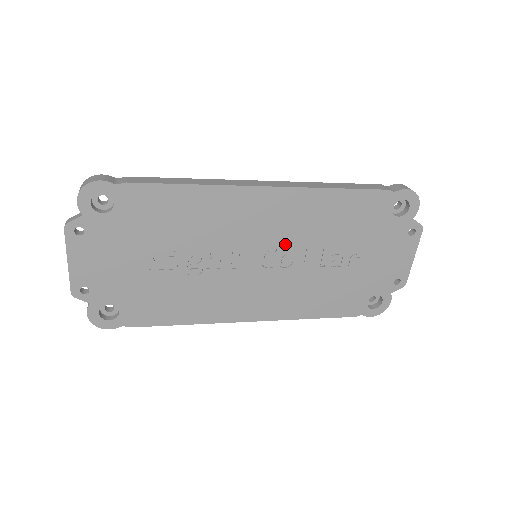
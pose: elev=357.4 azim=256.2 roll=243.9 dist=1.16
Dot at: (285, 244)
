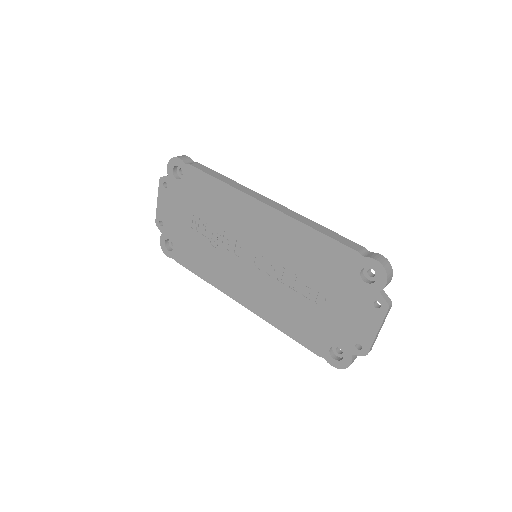
Dot at: (272, 256)
